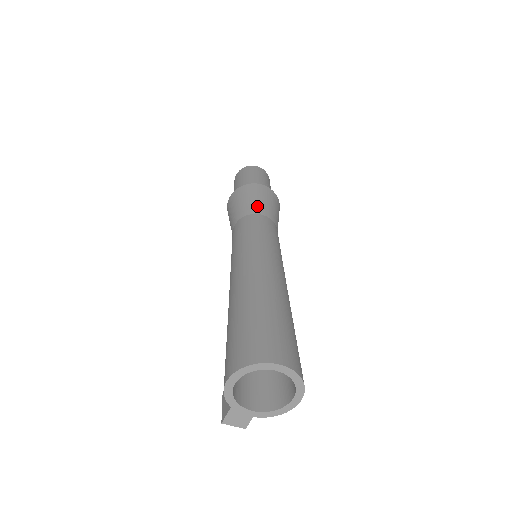
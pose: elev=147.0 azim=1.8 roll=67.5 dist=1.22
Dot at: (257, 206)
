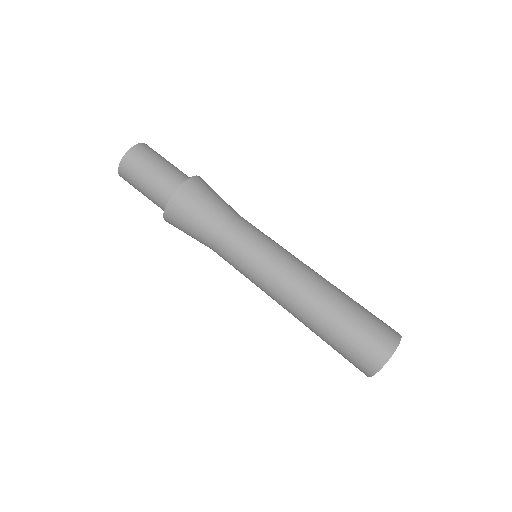
Dot at: (205, 227)
